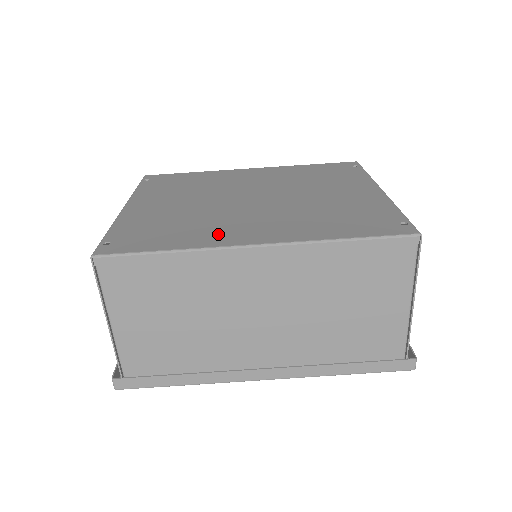
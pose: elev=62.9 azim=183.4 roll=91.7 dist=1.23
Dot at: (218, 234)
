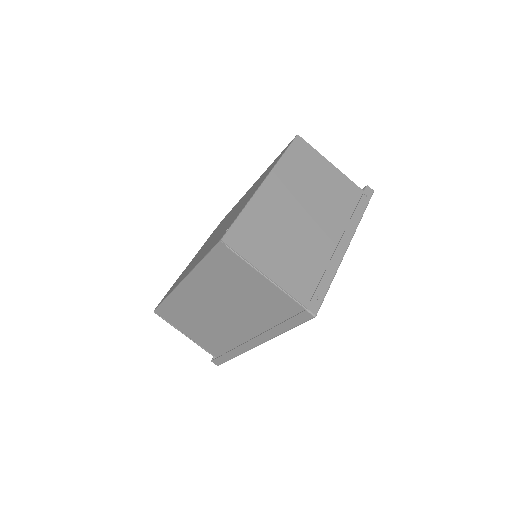
Dot at: occluded
